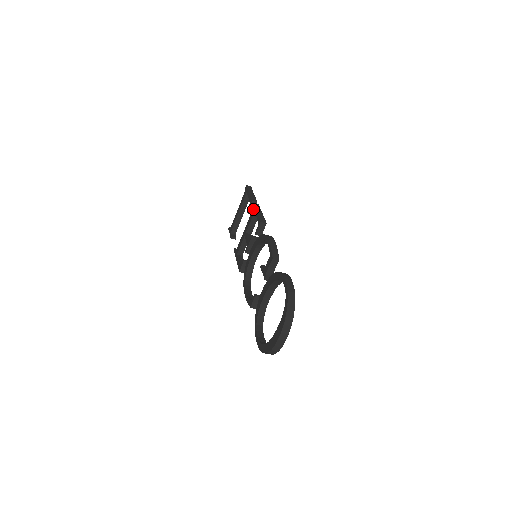
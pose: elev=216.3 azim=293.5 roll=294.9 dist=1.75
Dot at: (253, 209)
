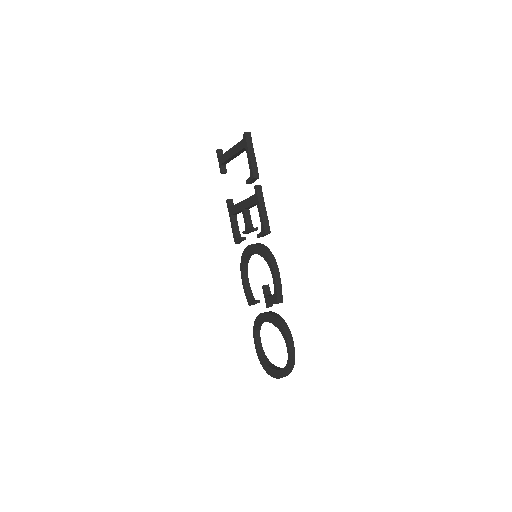
Dot at: (255, 196)
